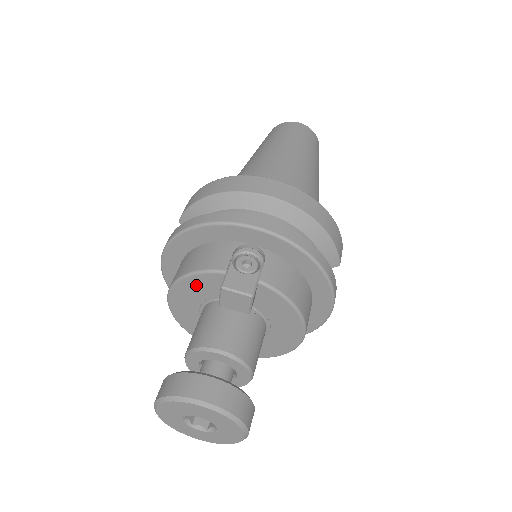
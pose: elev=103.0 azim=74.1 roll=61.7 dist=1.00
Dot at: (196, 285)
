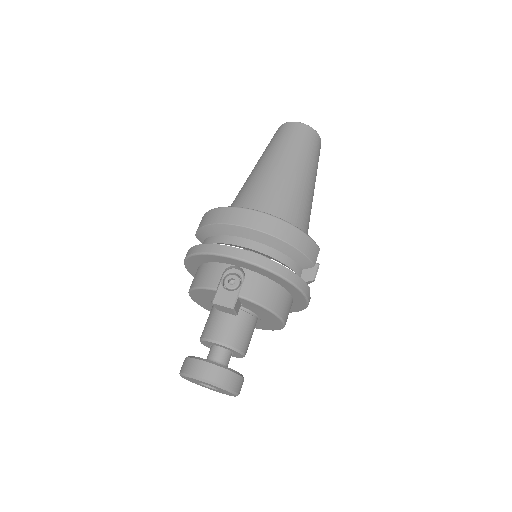
Dot at: (203, 293)
